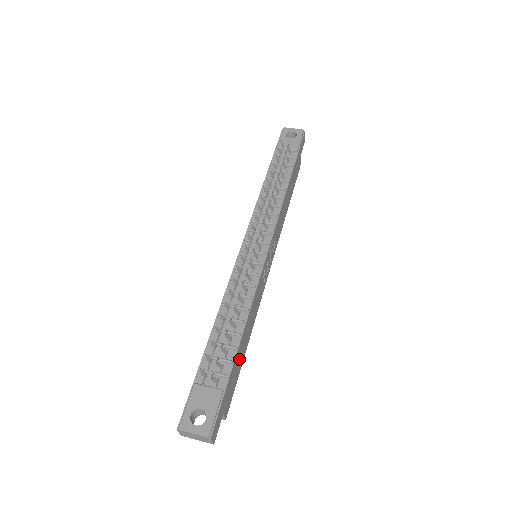
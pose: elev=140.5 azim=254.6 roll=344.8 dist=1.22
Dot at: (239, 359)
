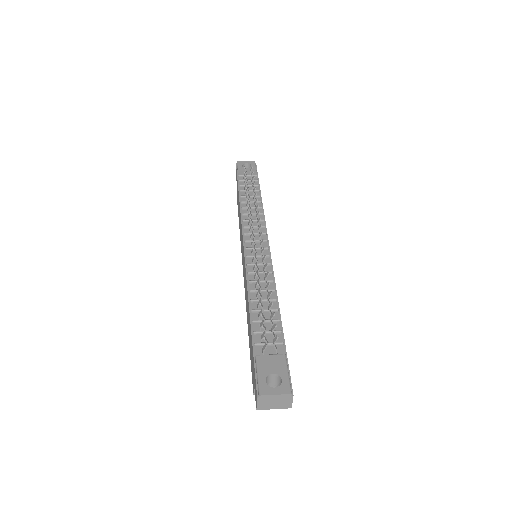
Dot at: occluded
